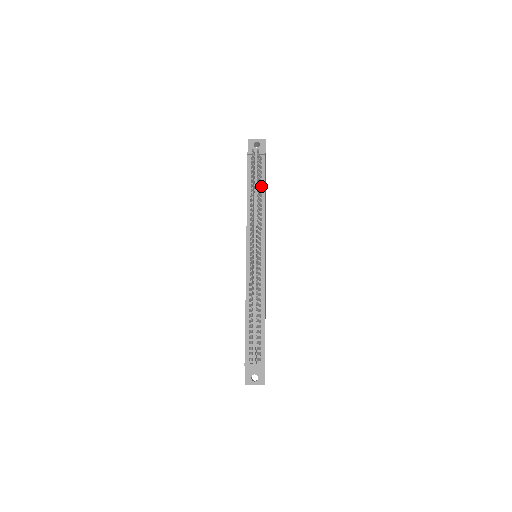
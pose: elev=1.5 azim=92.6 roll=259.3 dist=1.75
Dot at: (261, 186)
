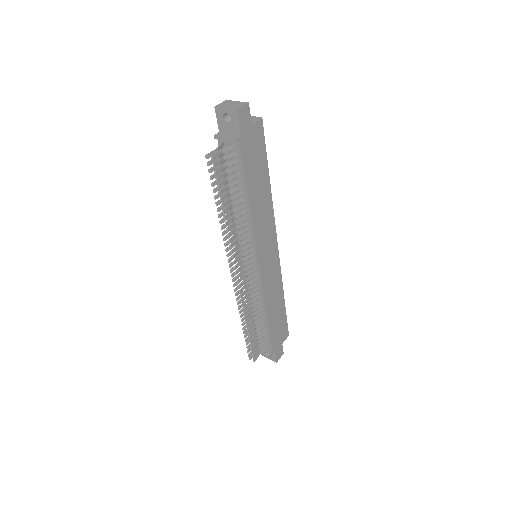
Dot at: (241, 187)
